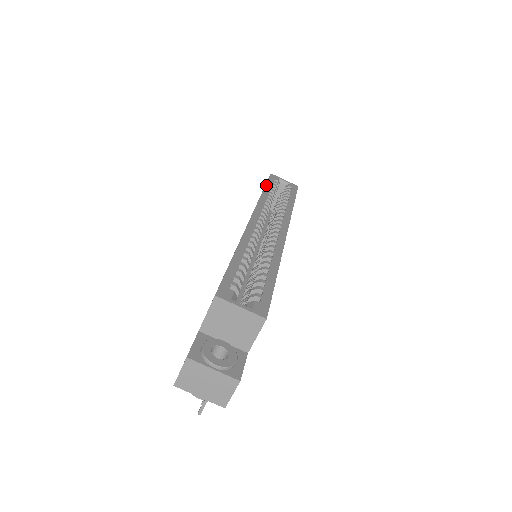
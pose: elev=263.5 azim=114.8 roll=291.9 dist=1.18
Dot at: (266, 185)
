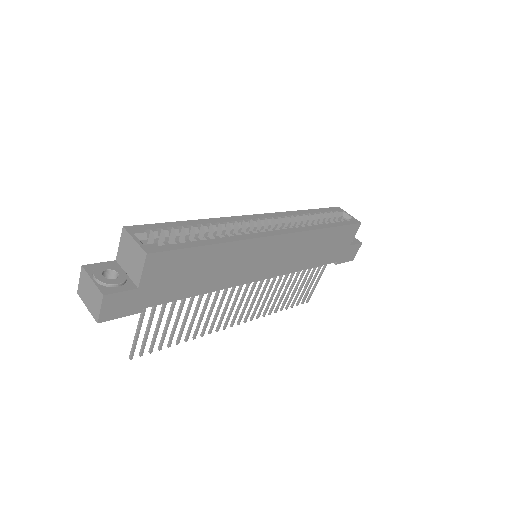
Dot at: (315, 209)
